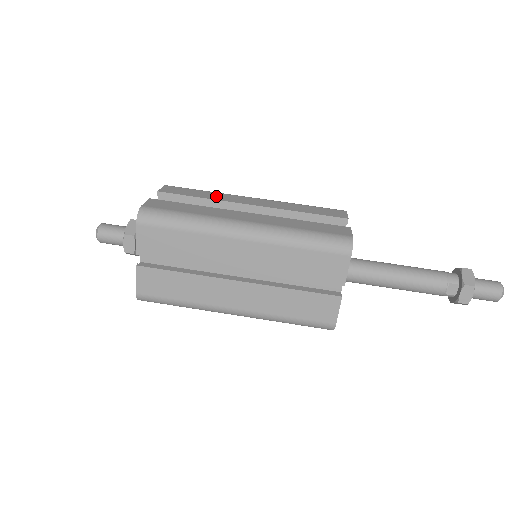
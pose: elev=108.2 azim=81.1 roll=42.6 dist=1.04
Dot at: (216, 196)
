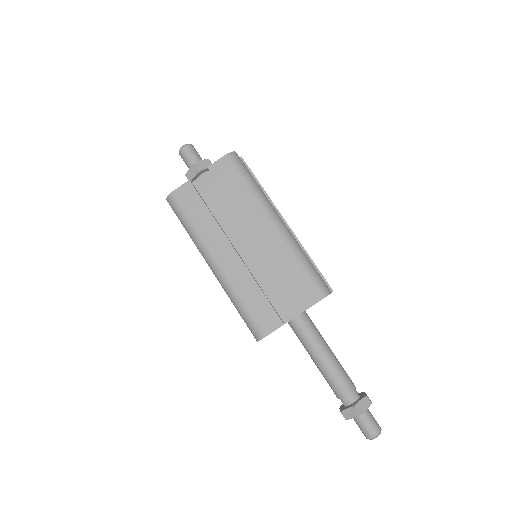
Dot at: (243, 203)
